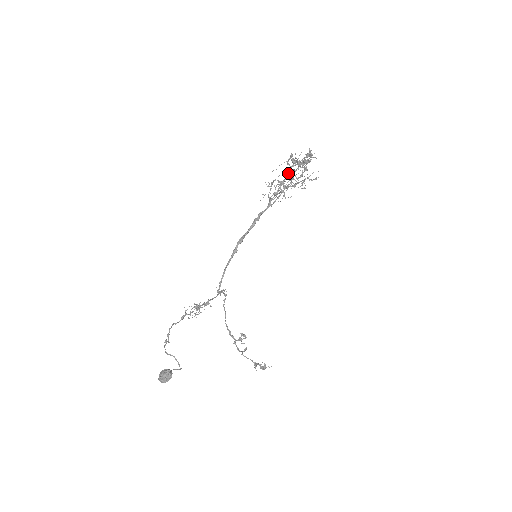
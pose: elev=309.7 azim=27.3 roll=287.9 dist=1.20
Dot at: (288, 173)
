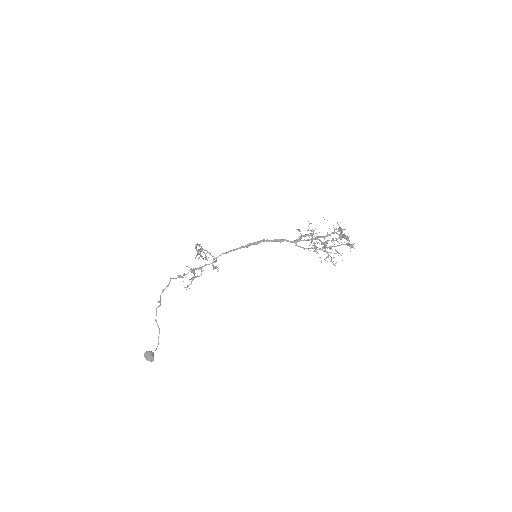
Dot at: (328, 234)
